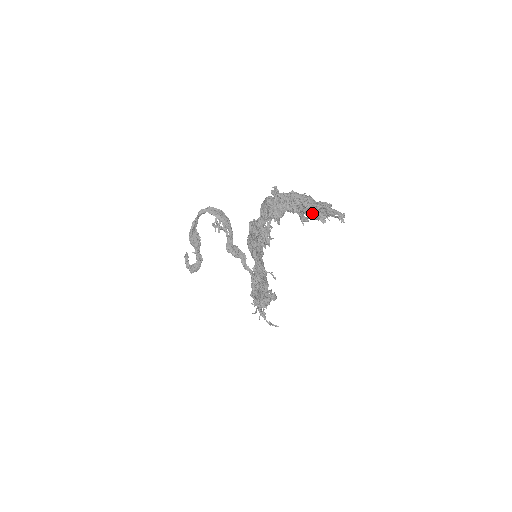
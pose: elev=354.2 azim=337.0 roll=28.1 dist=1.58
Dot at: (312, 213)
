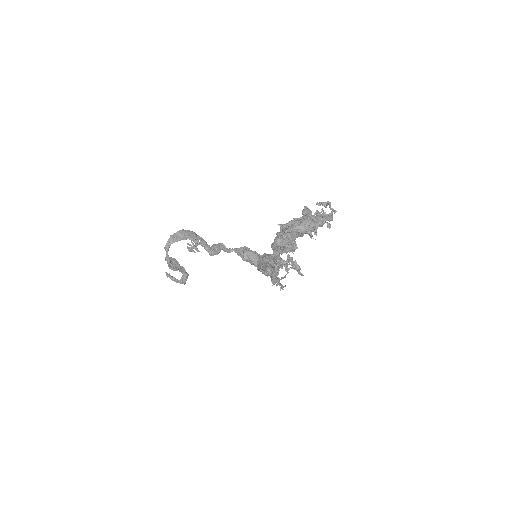
Dot at: occluded
